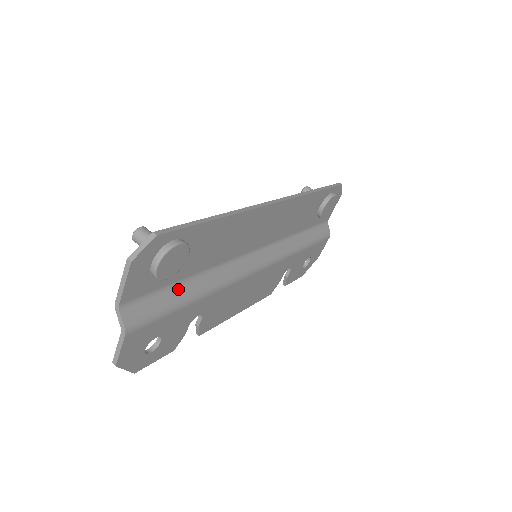
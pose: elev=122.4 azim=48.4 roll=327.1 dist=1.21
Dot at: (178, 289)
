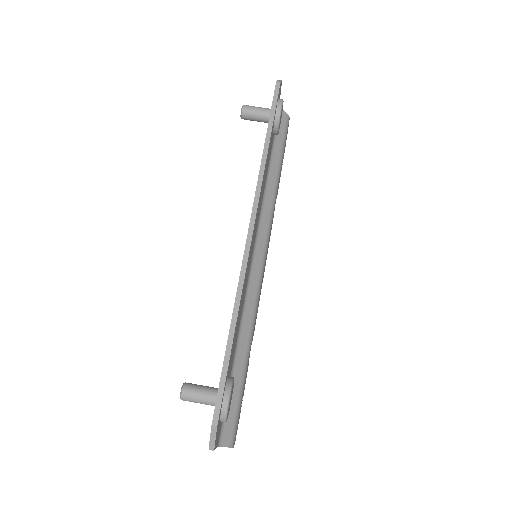
Dot at: (234, 375)
